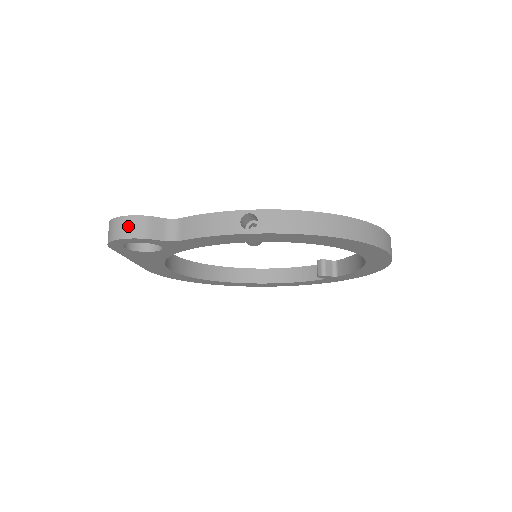
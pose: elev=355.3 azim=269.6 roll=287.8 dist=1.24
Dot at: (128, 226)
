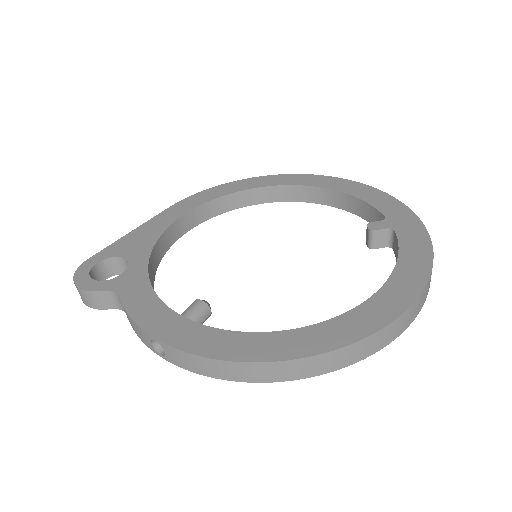
Dot at: (81, 295)
